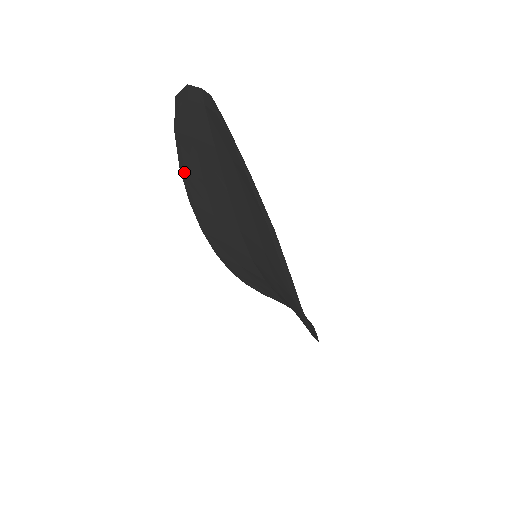
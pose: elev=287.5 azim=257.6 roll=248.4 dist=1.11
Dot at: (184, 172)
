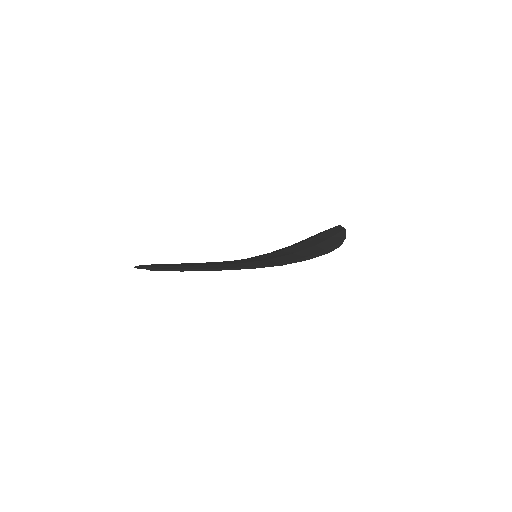
Dot at: occluded
